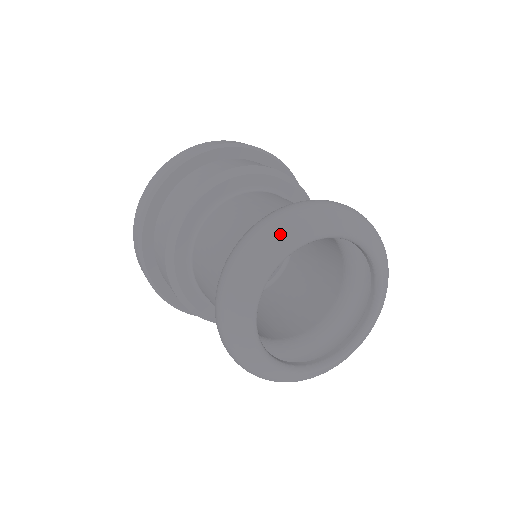
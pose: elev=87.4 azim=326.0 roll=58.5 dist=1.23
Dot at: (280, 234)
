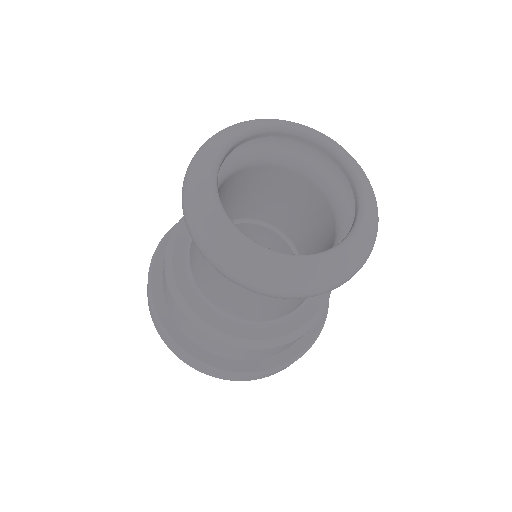
Dot at: (225, 130)
